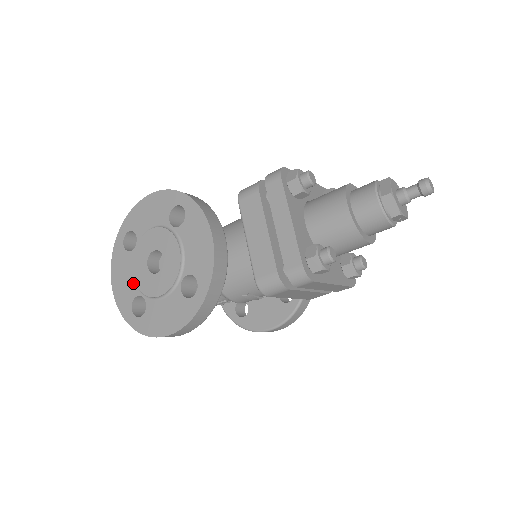
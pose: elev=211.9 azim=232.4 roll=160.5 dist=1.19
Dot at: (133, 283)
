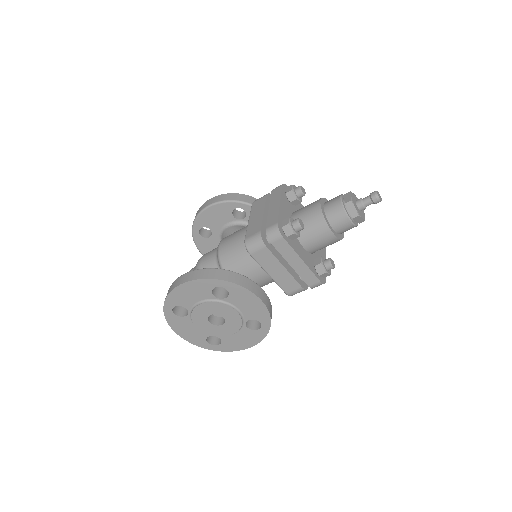
Dot at: (200, 331)
